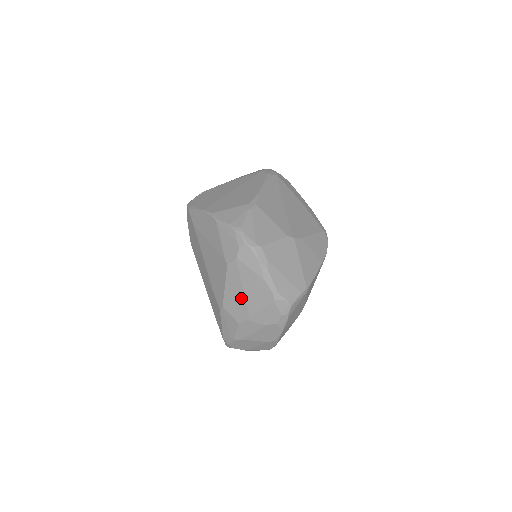
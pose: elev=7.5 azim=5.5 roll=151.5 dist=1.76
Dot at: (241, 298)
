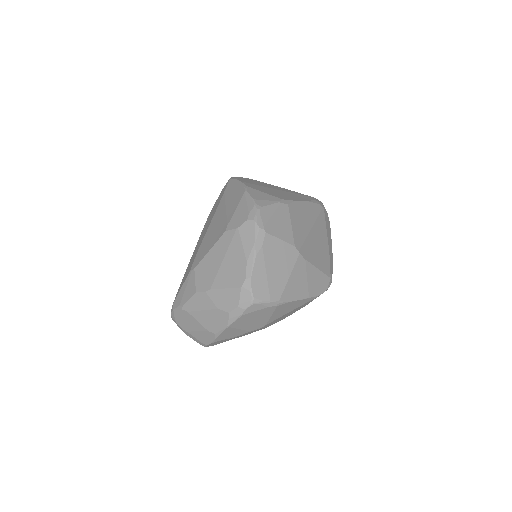
Dot at: (215, 268)
